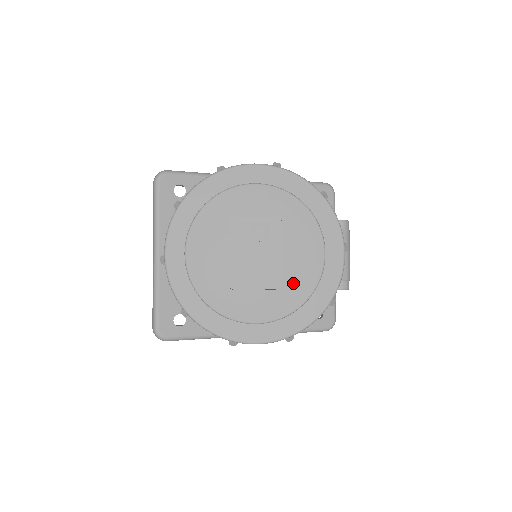
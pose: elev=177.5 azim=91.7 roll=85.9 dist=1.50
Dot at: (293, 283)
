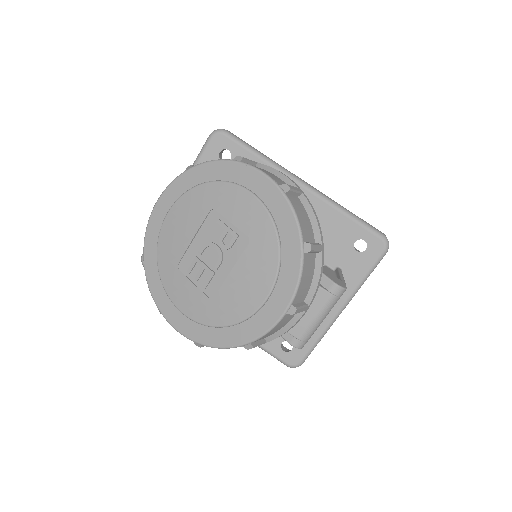
Dot at: (223, 303)
